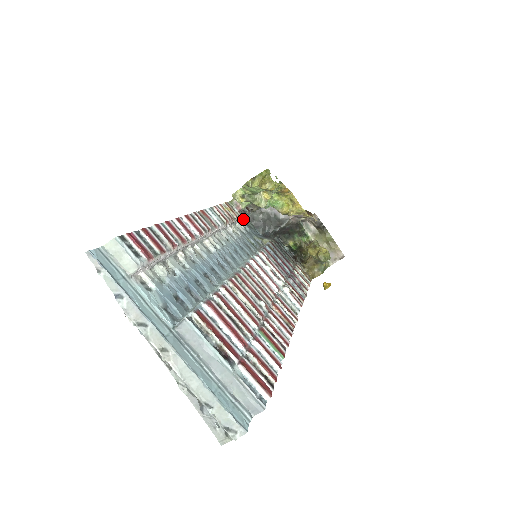
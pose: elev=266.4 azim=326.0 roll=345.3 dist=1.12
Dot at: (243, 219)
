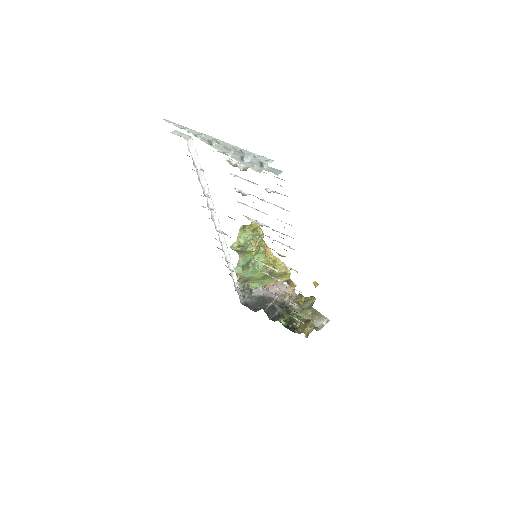
Dot at: (239, 298)
